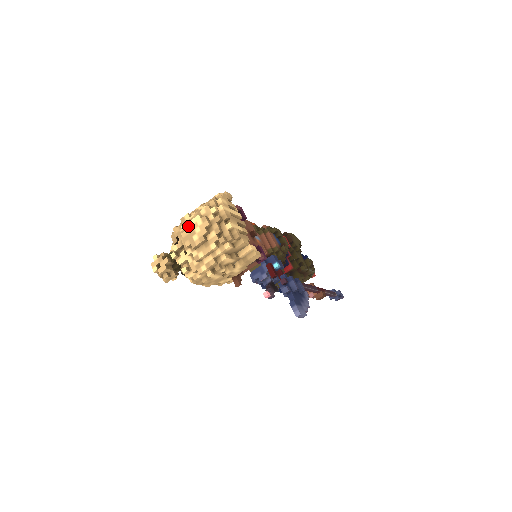
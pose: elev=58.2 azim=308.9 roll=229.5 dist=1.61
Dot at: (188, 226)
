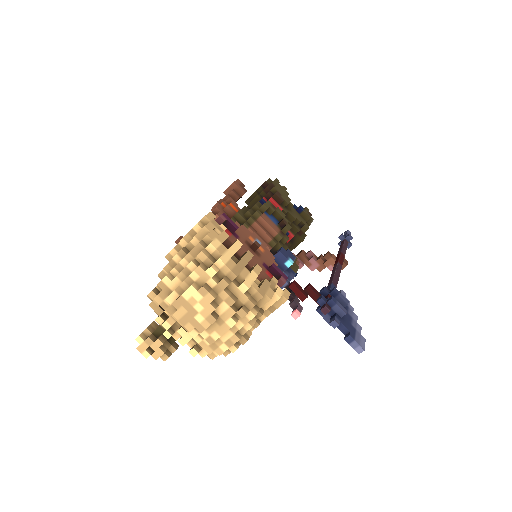
Dot at: (180, 303)
